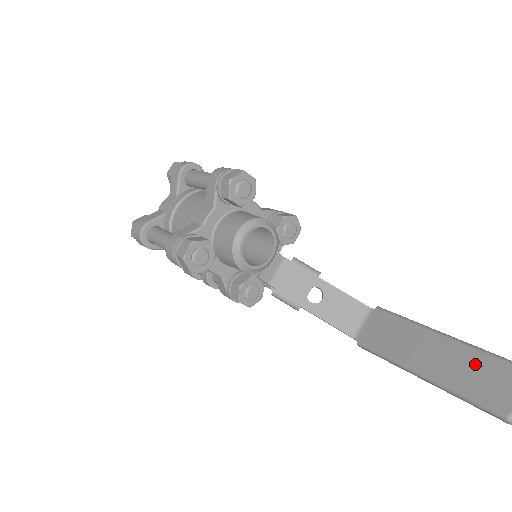
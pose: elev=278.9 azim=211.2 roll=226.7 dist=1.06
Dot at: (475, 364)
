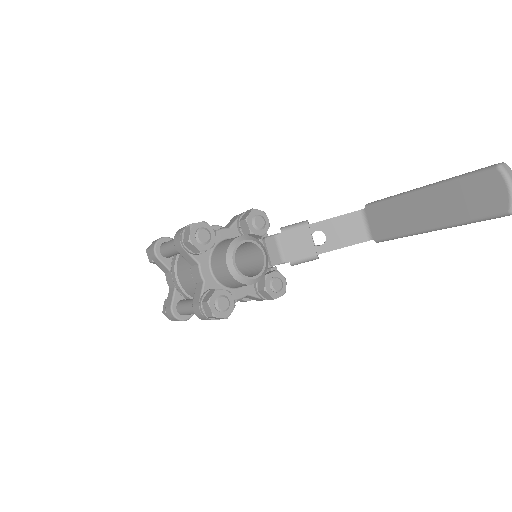
Dot at: (459, 193)
